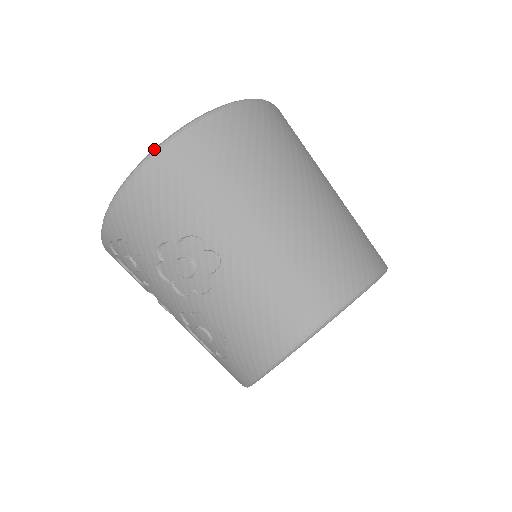
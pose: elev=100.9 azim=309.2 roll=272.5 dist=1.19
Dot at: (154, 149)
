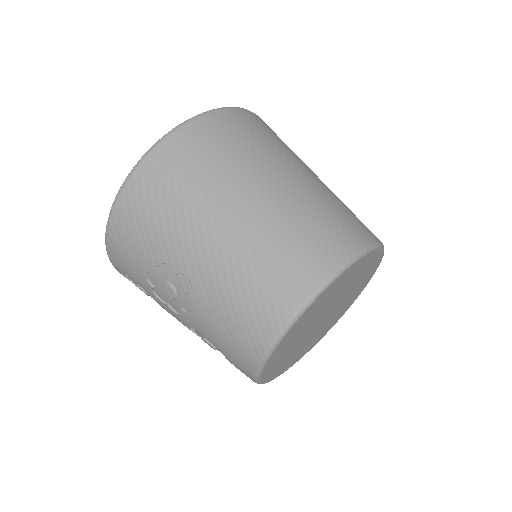
Dot at: (116, 195)
